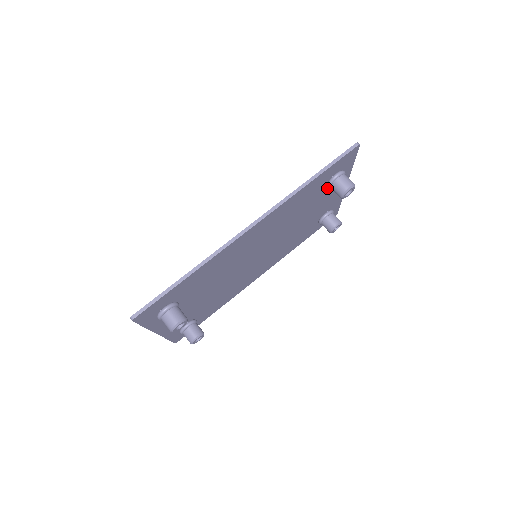
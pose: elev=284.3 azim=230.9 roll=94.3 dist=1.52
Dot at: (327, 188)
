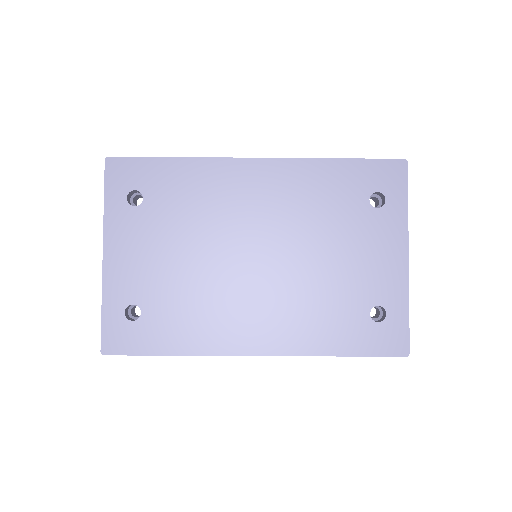
Dot at: (368, 299)
